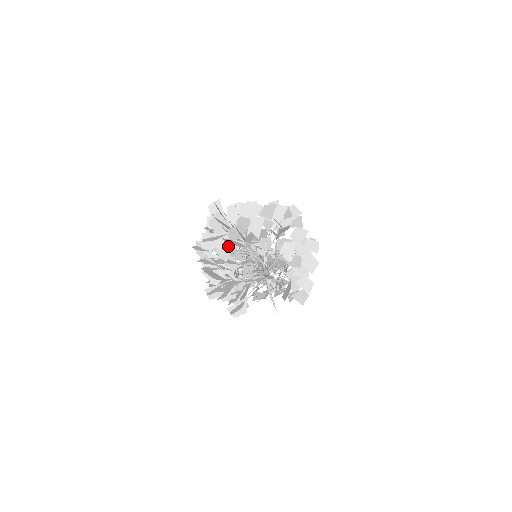
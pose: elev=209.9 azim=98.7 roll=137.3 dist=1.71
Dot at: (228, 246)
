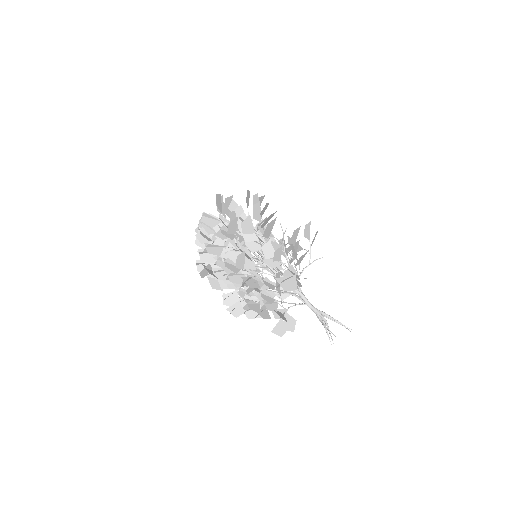
Dot at: (278, 276)
